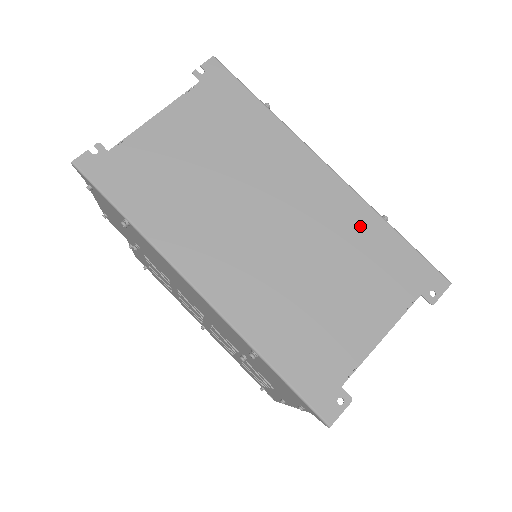
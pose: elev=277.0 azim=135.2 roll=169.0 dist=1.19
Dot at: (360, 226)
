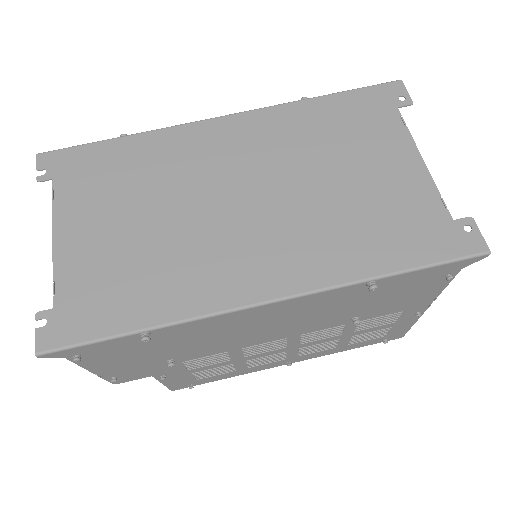
Dot at: (299, 121)
